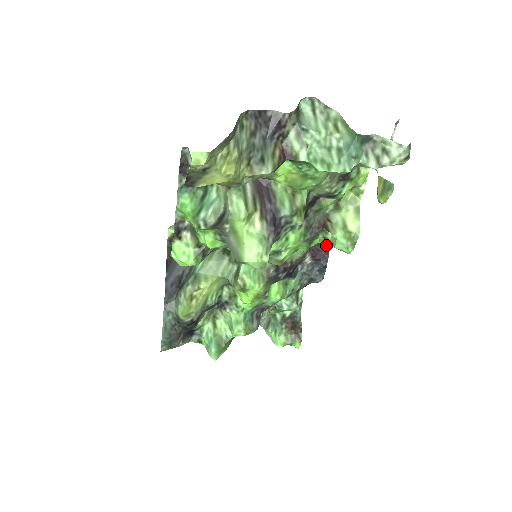
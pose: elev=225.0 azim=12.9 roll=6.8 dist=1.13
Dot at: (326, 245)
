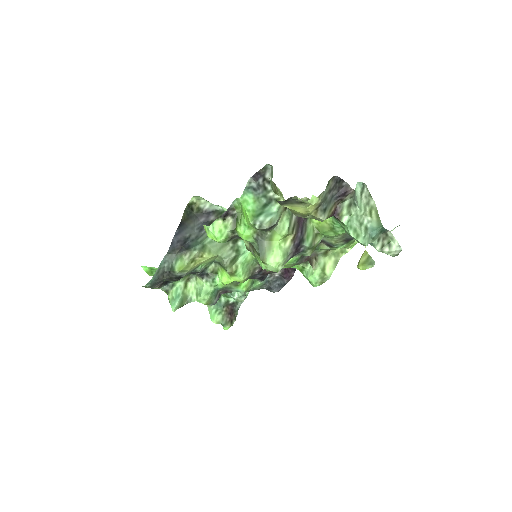
Dot at: (294, 270)
